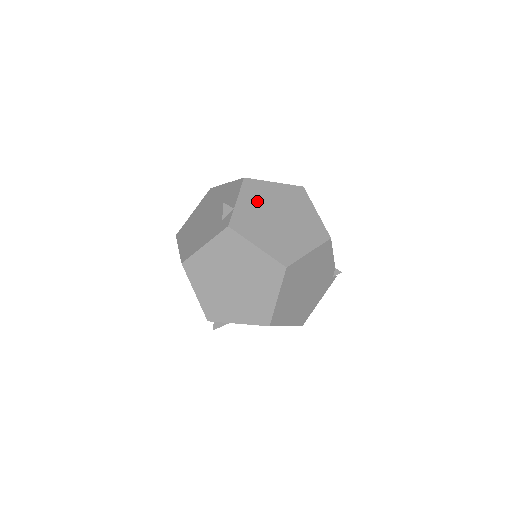
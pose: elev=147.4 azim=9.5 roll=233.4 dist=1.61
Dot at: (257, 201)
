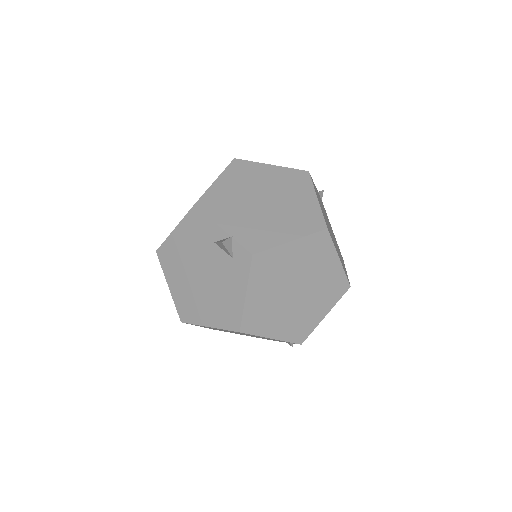
Dot at: (232, 210)
